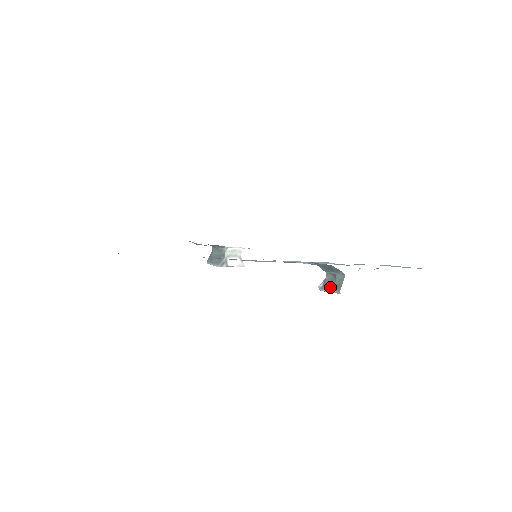
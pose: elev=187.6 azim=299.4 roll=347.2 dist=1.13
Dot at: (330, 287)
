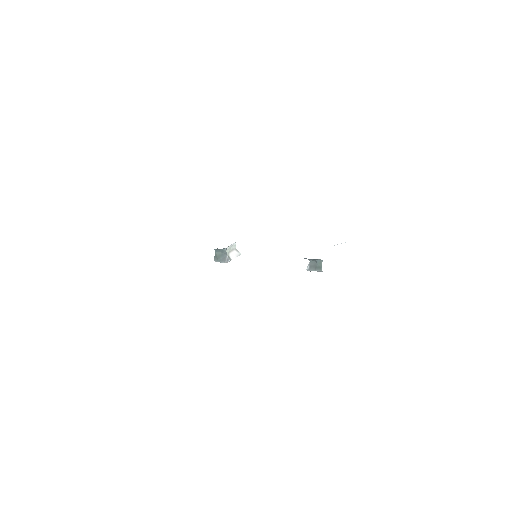
Dot at: (315, 269)
